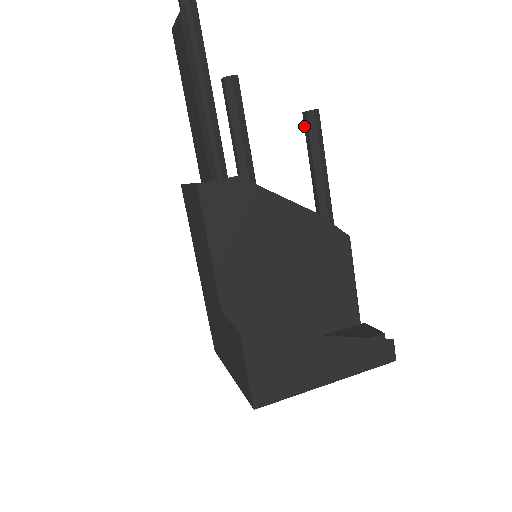
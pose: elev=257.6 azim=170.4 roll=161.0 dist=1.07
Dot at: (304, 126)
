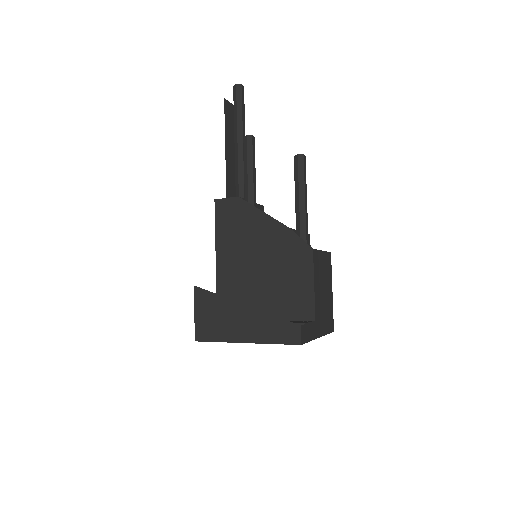
Dot at: occluded
